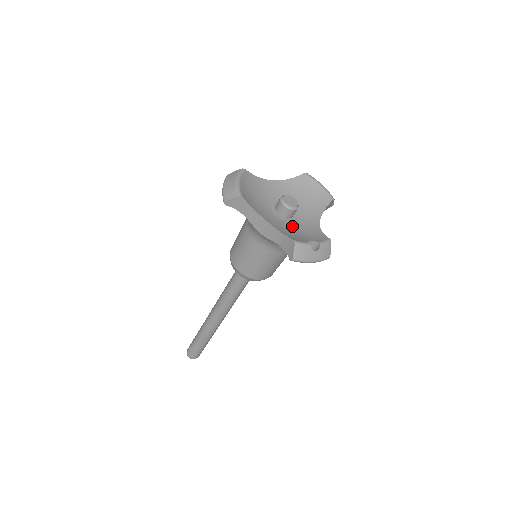
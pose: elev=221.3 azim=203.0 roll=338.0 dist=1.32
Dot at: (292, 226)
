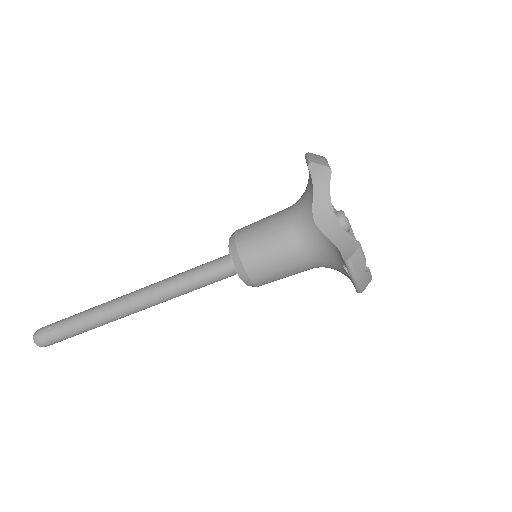
Dot at: occluded
